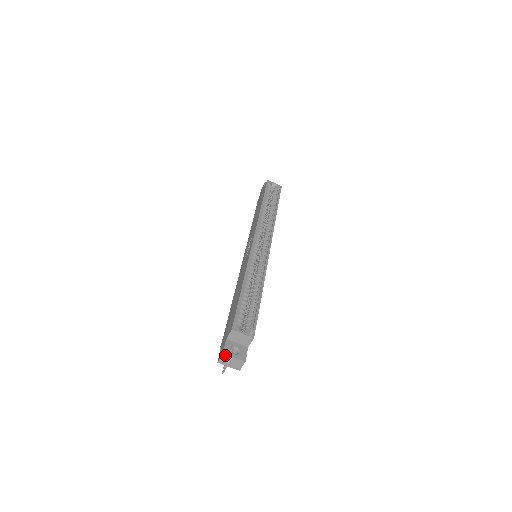
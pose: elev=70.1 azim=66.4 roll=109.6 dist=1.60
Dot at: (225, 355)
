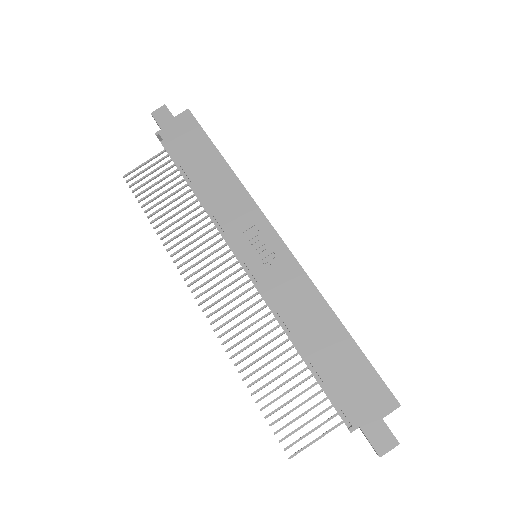
Dot at: occluded
